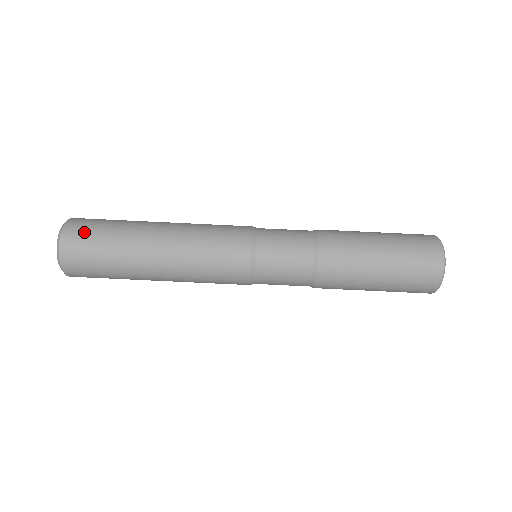
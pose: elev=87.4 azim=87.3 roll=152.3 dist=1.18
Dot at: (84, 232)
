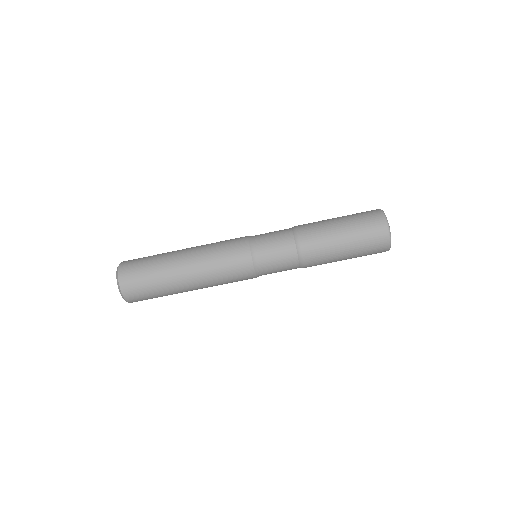
Dot at: (133, 275)
